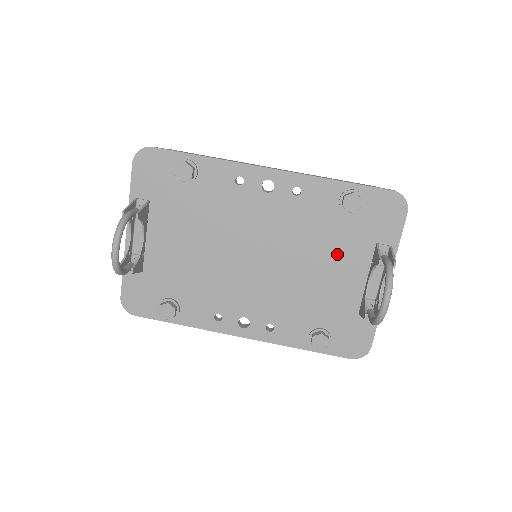
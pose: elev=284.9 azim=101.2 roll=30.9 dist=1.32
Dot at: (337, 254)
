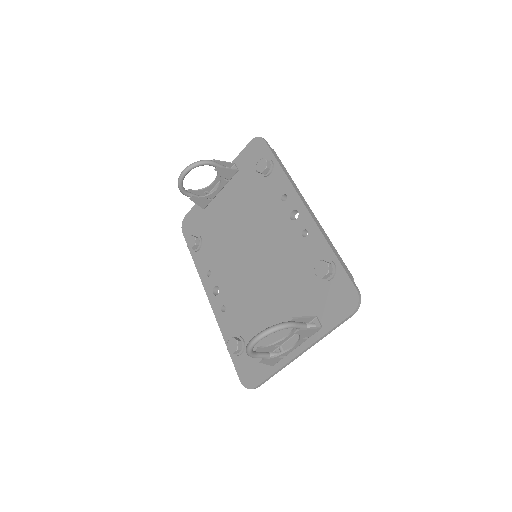
Dot at: (291, 299)
